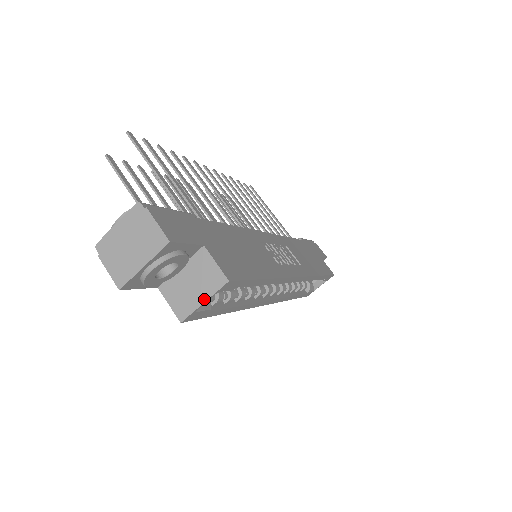
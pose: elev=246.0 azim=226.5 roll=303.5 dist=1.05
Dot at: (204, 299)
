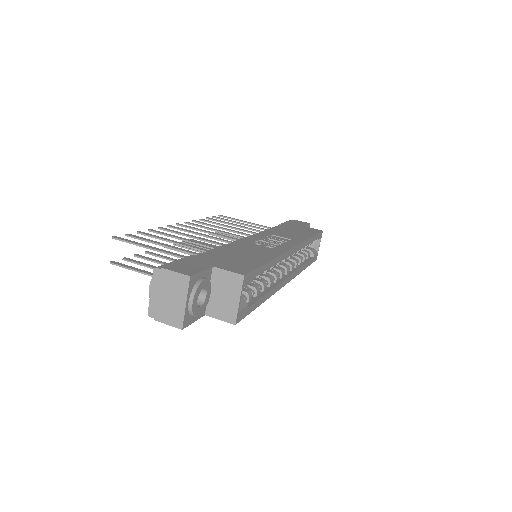
Dot at: (238, 299)
